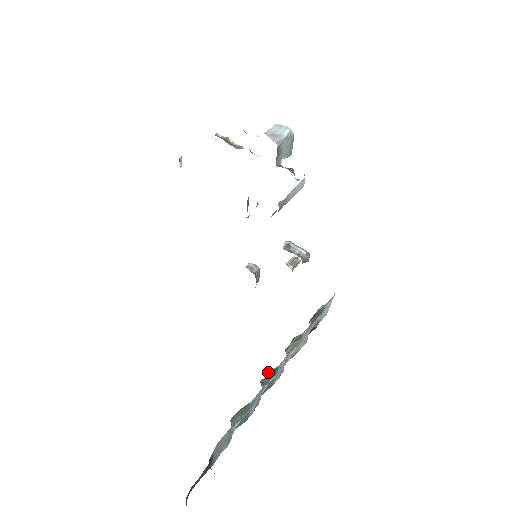
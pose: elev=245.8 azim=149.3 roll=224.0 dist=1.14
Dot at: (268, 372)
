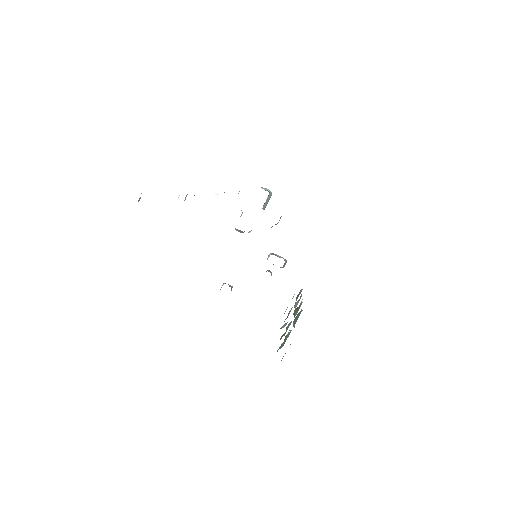
Dot at: (301, 301)
